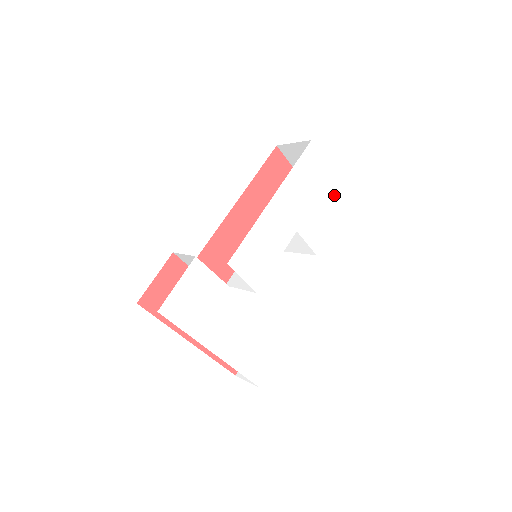
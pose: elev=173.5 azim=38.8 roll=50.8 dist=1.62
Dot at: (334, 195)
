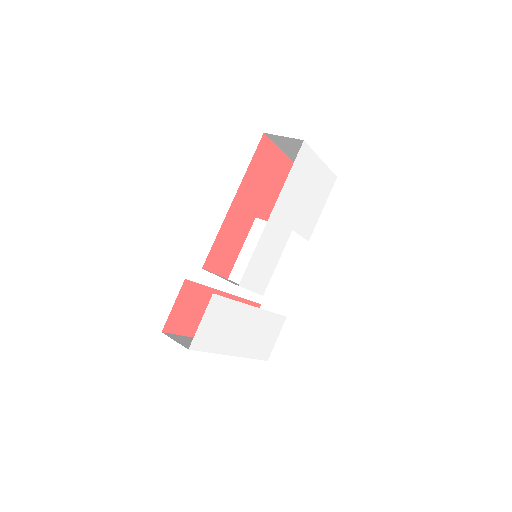
Dot at: (323, 182)
